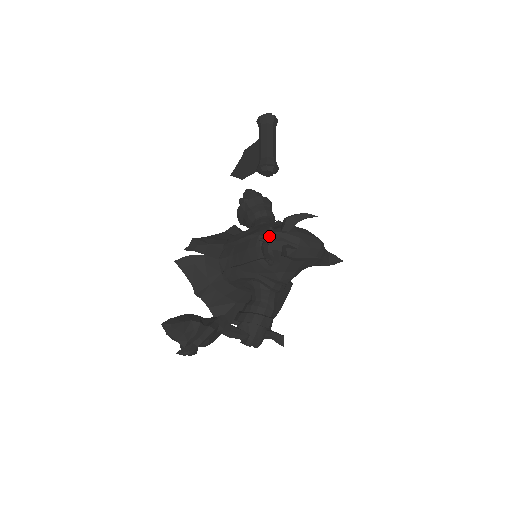
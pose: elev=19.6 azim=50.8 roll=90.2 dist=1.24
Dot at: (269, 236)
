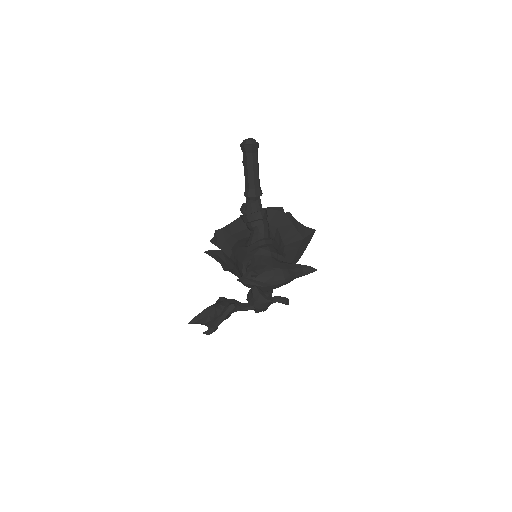
Dot at: (242, 281)
